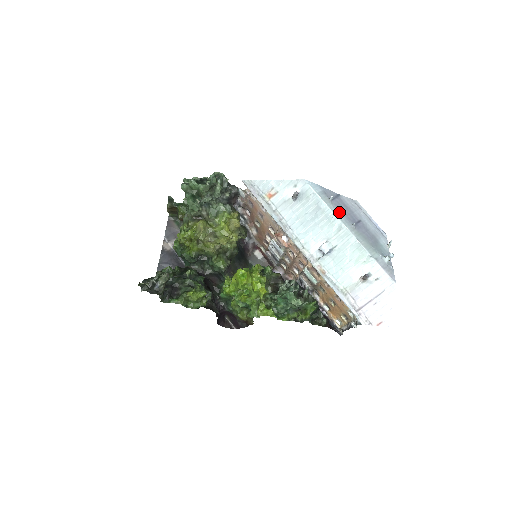
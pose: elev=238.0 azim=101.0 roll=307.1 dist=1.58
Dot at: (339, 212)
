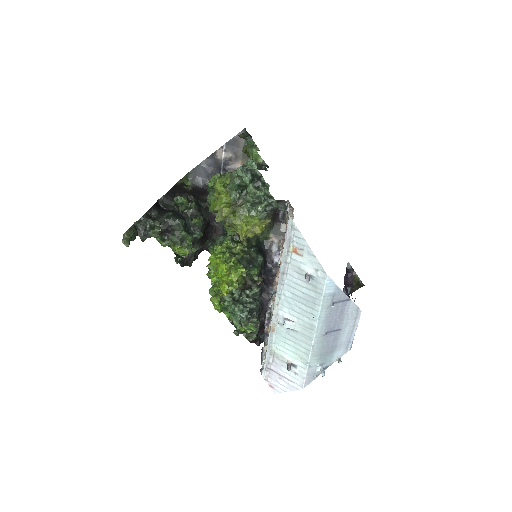
Dot at: (325, 317)
